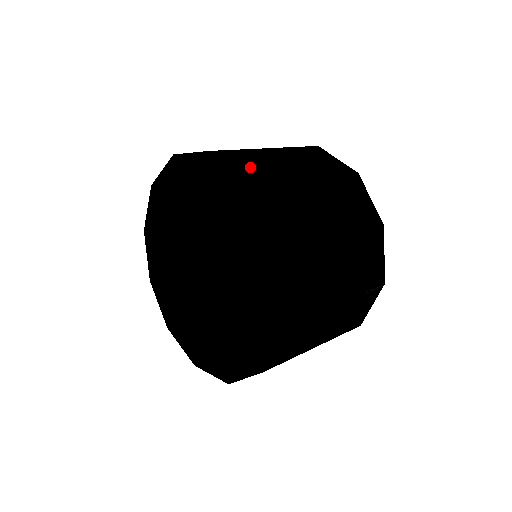
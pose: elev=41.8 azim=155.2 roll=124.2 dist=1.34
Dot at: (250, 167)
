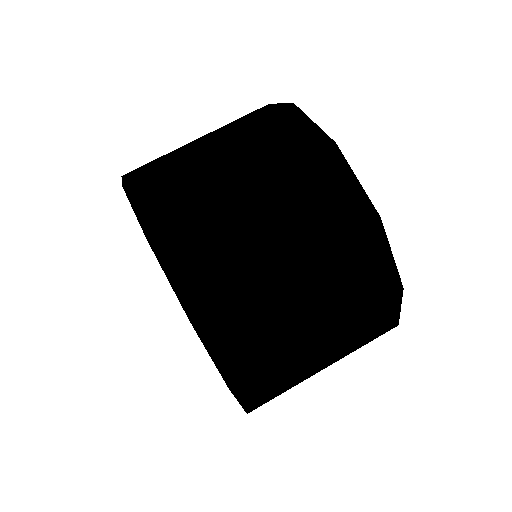
Dot at: (147, 169)
